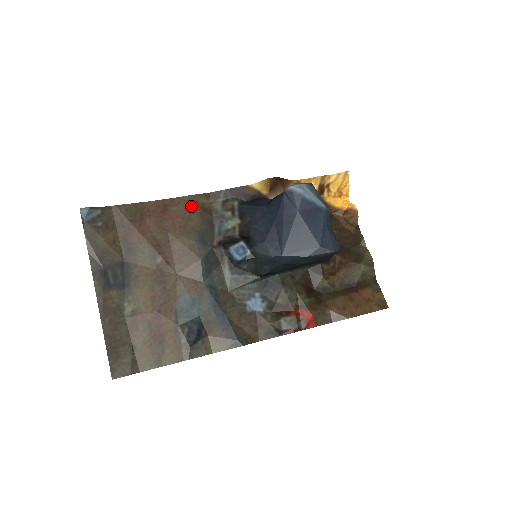
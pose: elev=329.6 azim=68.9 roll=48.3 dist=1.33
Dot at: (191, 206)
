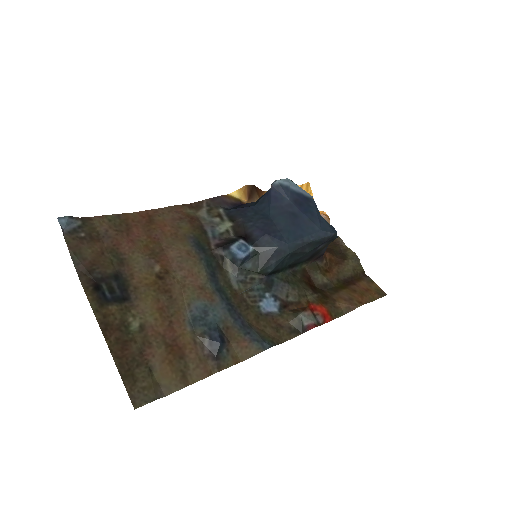
Dot at: (177, 215)
